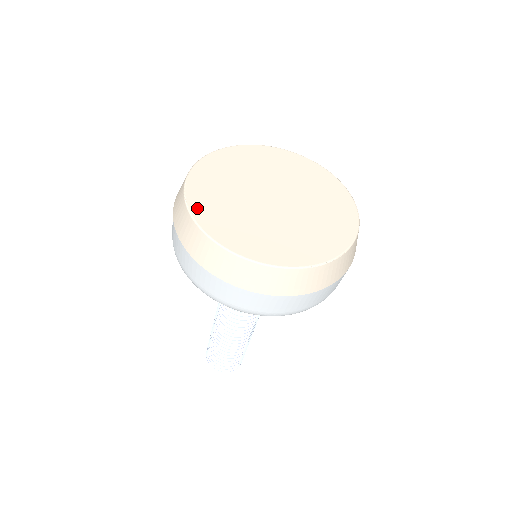
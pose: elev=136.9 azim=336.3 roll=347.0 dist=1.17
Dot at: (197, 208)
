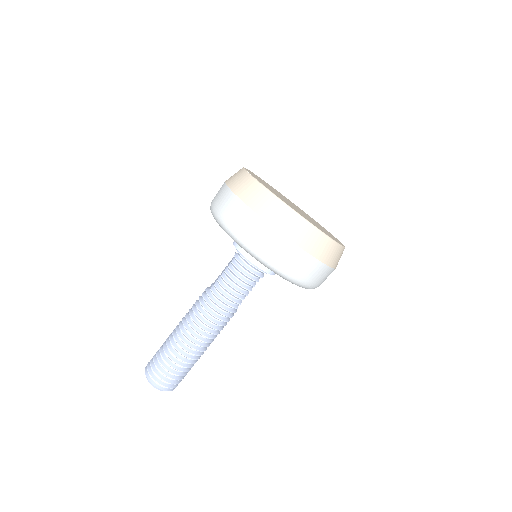
Dot at: (264, 185)
